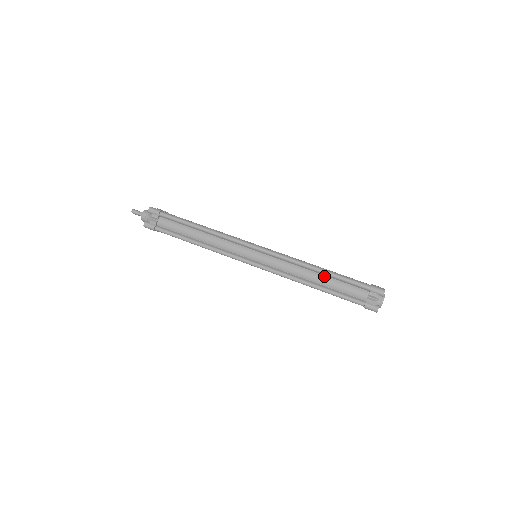
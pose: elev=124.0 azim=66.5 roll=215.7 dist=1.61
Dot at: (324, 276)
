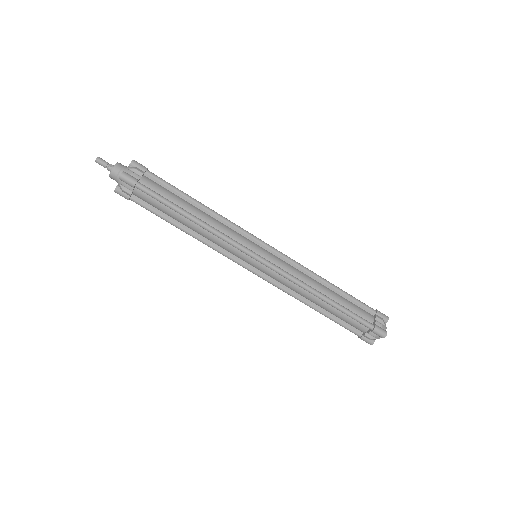
Dot at: (327, 304)
